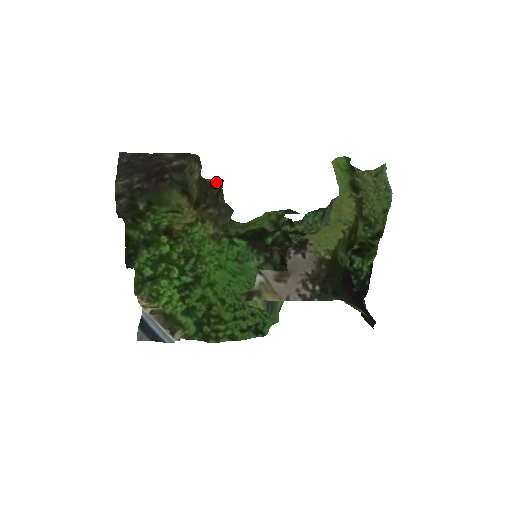
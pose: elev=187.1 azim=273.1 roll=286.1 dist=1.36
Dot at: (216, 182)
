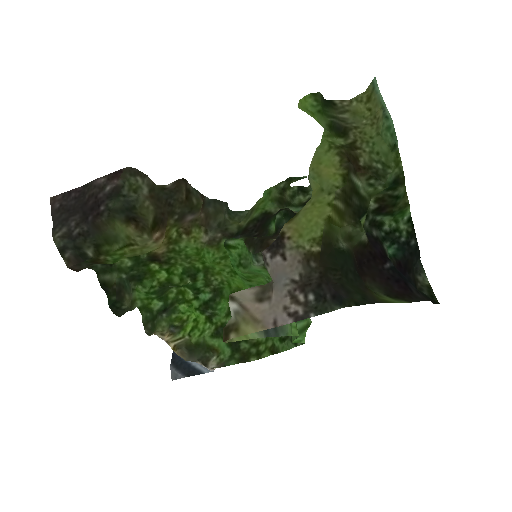
Dot at: (176, 185)
